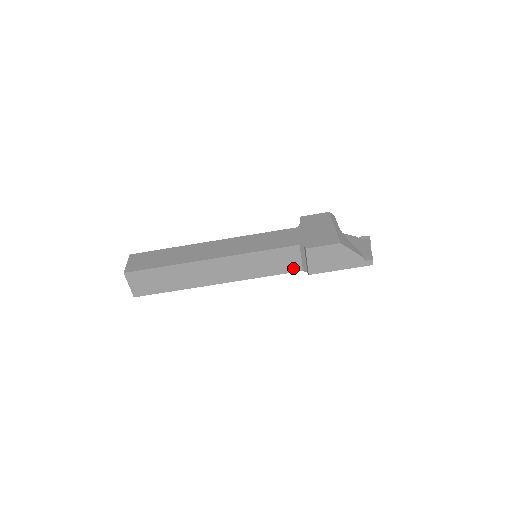
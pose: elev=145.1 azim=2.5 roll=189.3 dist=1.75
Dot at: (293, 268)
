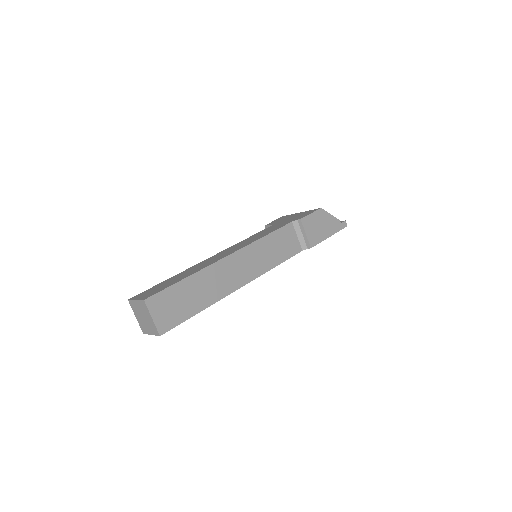
Dot at: (295, 250)
